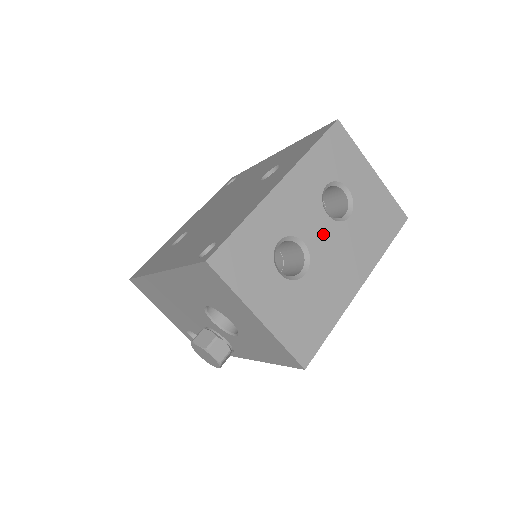
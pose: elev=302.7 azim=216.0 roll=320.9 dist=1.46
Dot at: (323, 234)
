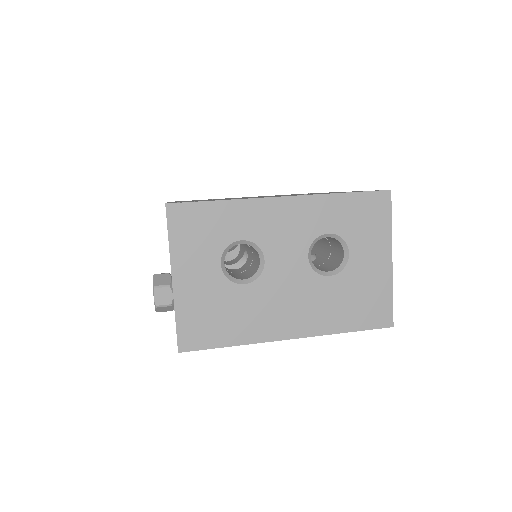
Dot at: (289, 268)
